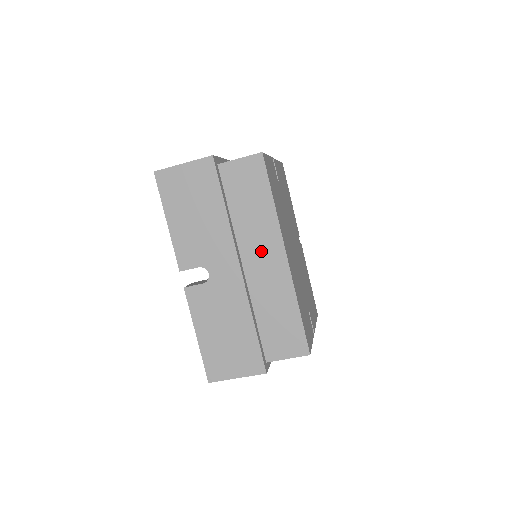
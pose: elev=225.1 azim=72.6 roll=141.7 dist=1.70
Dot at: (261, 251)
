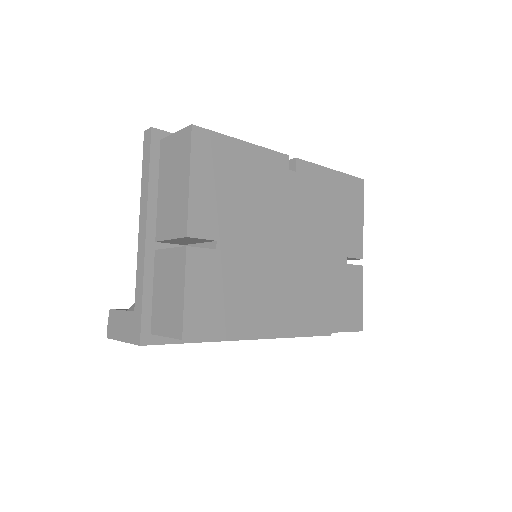
Dot at: occluded
